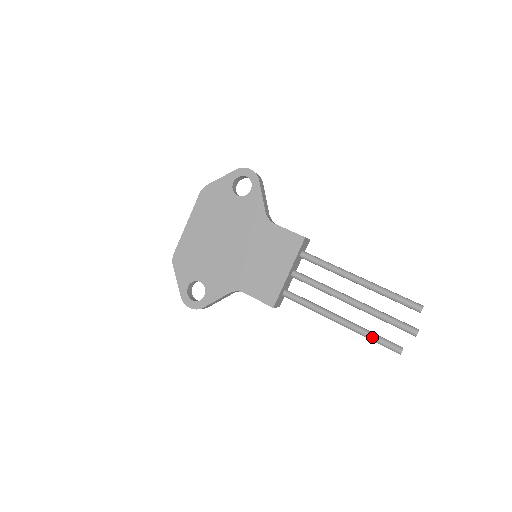
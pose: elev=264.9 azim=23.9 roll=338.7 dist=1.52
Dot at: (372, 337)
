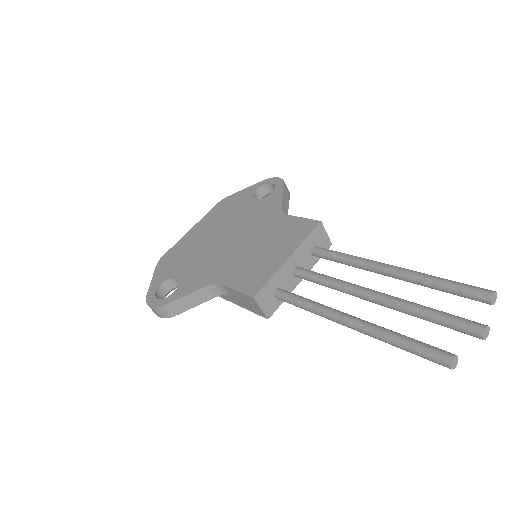
Dot at: (399, 337)
